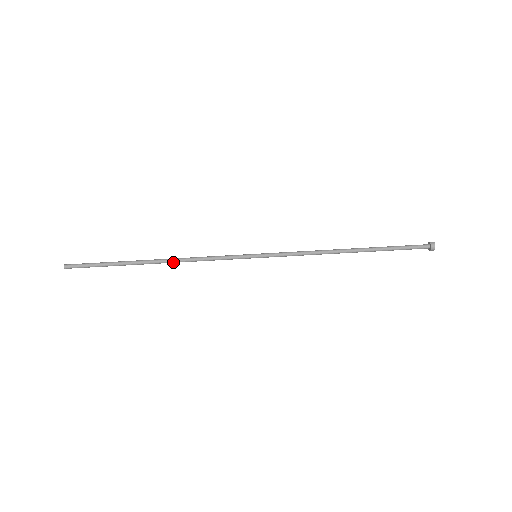
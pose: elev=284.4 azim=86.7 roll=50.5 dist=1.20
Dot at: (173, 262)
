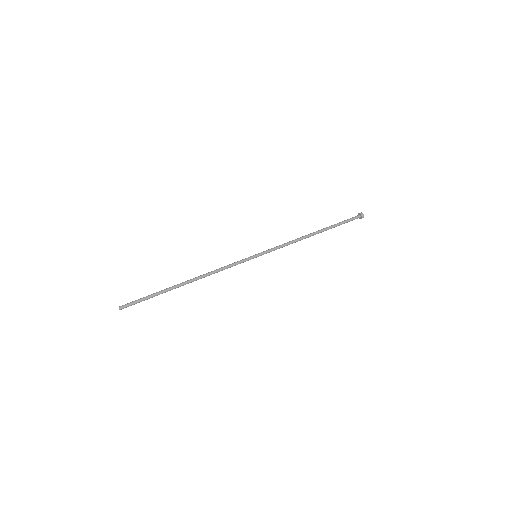
Dot at: (200, 278)
